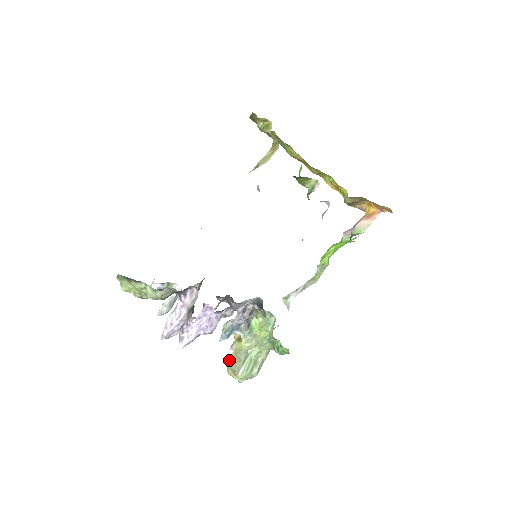
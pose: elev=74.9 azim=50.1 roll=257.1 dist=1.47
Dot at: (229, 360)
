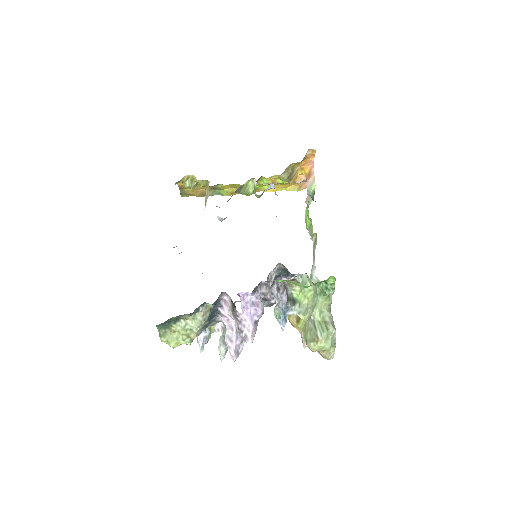
Dot at: (305, 341)
